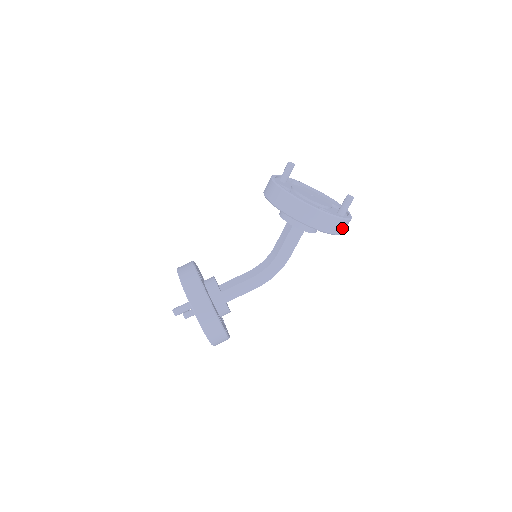
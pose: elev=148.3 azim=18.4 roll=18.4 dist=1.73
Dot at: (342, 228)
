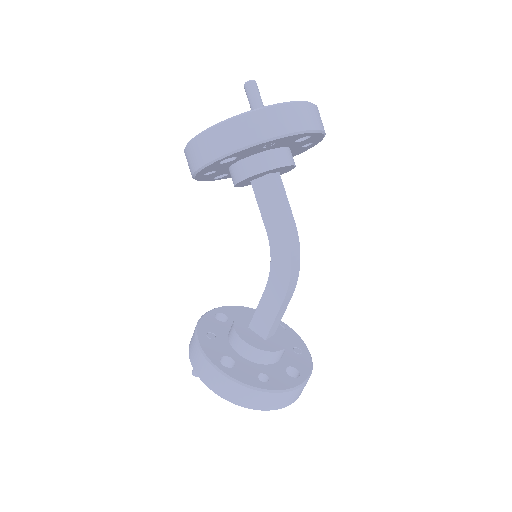
Dot at: (248, 132)
